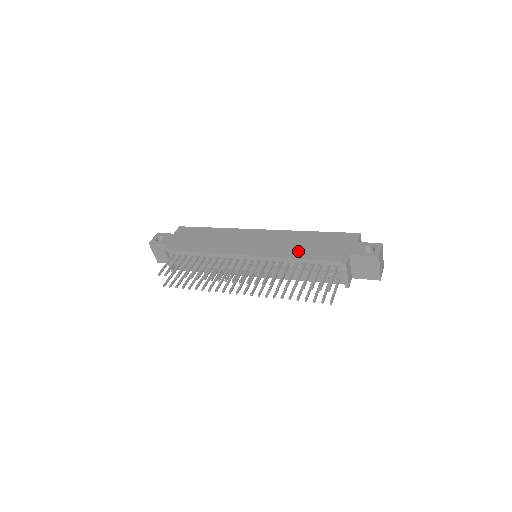
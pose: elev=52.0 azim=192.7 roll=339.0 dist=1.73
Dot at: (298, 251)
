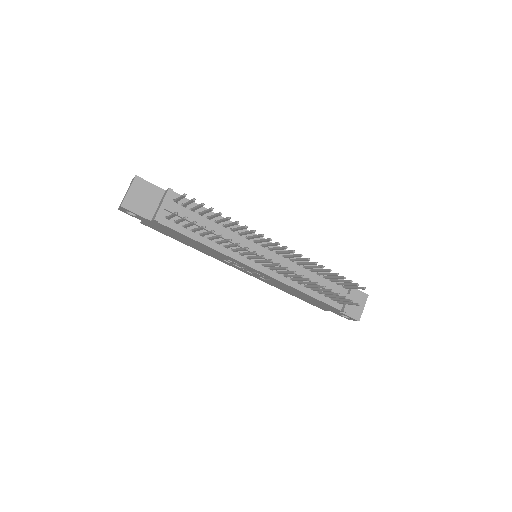
Dot at: occluded
